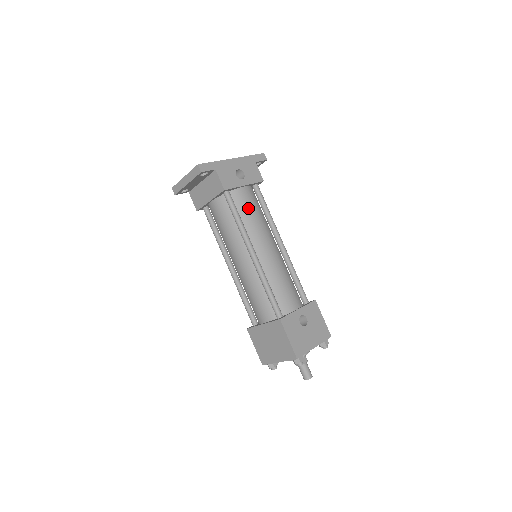
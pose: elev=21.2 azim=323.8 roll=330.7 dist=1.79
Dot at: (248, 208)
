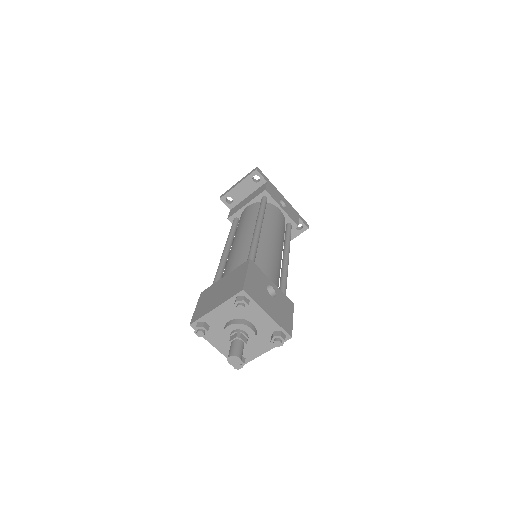
Dot at: (275, 216)
